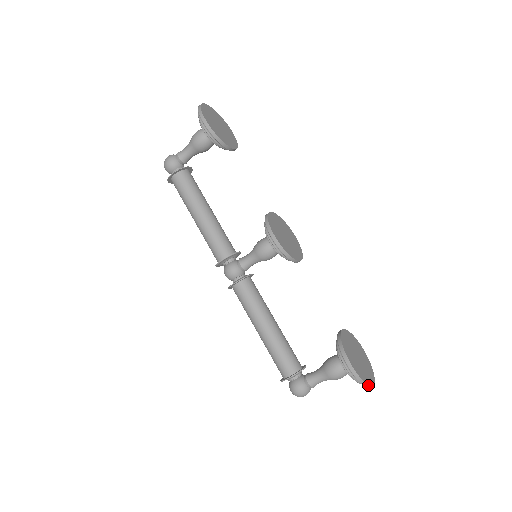
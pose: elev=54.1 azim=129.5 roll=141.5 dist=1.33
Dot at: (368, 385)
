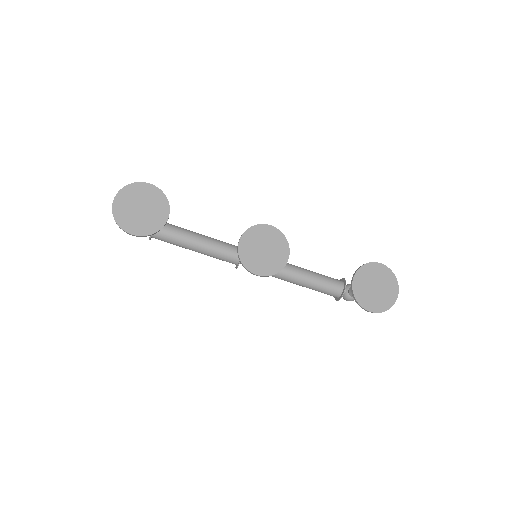
Dot at: occluded
